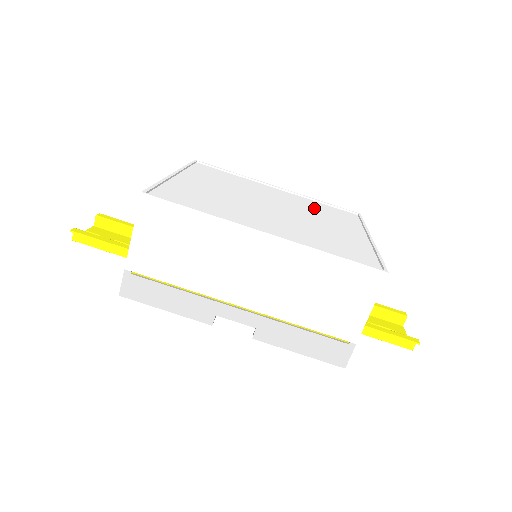
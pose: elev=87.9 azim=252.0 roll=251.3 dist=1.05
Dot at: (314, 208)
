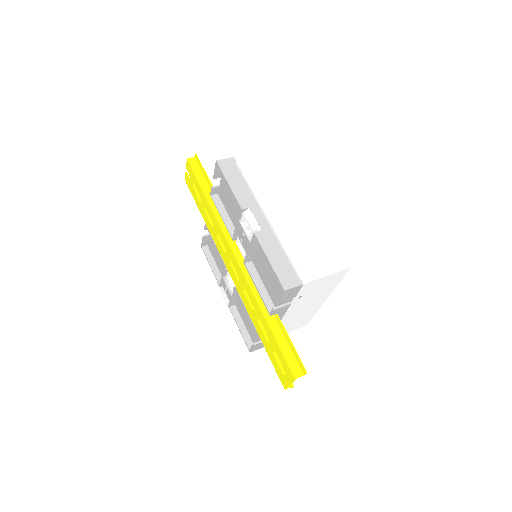
Dot at: occluded
